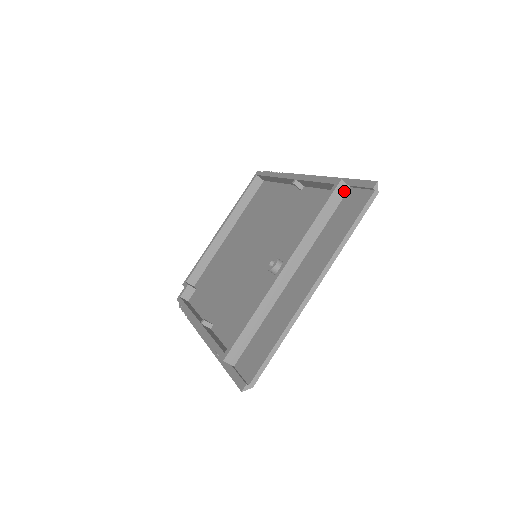
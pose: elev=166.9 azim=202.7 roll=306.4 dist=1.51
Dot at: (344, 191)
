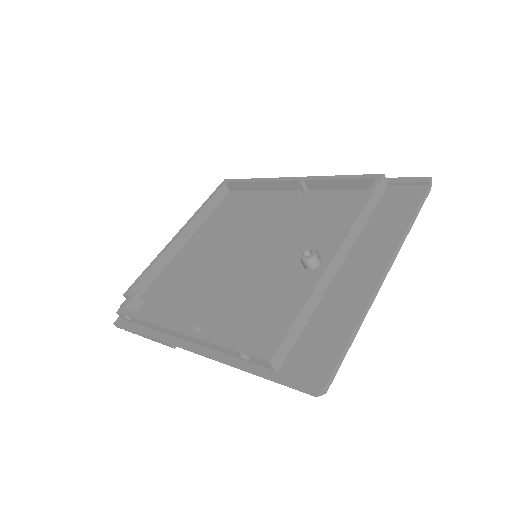
Dot at: (384, 187)
